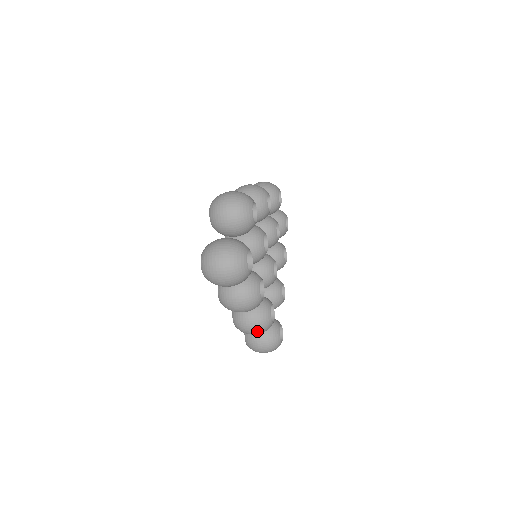
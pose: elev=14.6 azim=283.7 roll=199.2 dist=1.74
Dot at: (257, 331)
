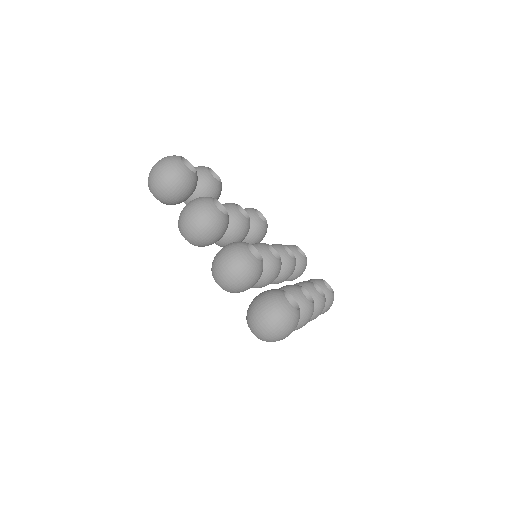
Dot at: (232, 262)
